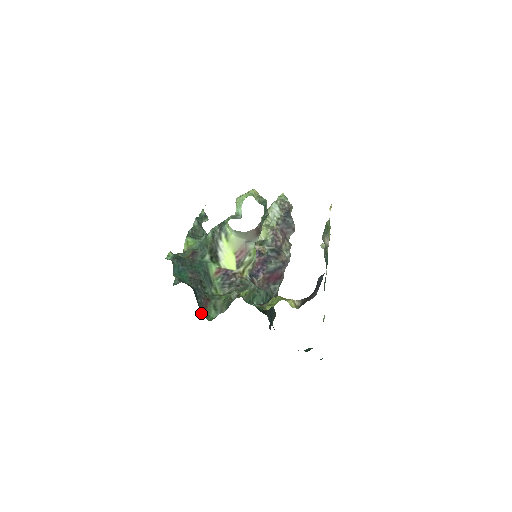
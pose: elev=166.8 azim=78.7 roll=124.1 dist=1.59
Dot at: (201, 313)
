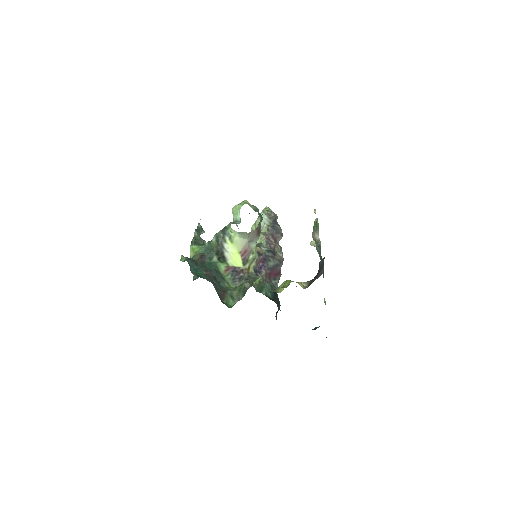
Dot at: (222, 302)
